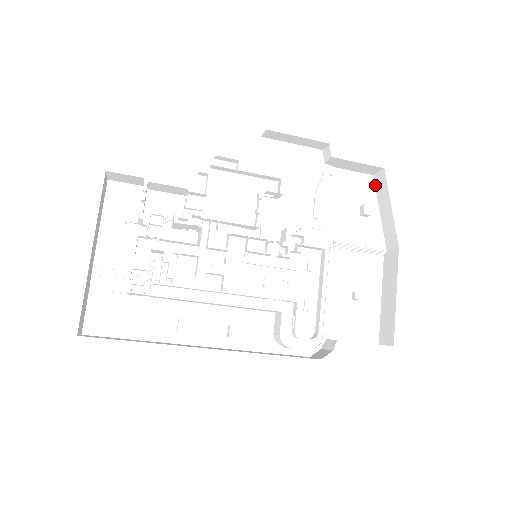
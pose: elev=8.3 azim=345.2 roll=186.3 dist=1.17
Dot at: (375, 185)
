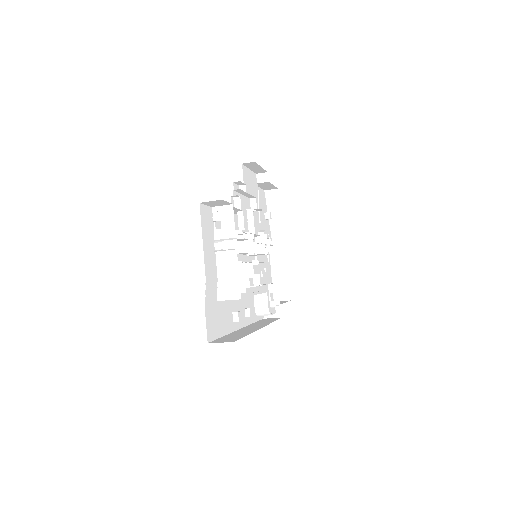
Dot at: (266, 197)
